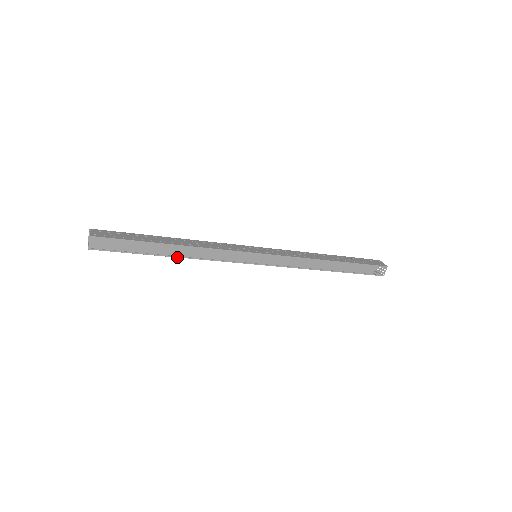
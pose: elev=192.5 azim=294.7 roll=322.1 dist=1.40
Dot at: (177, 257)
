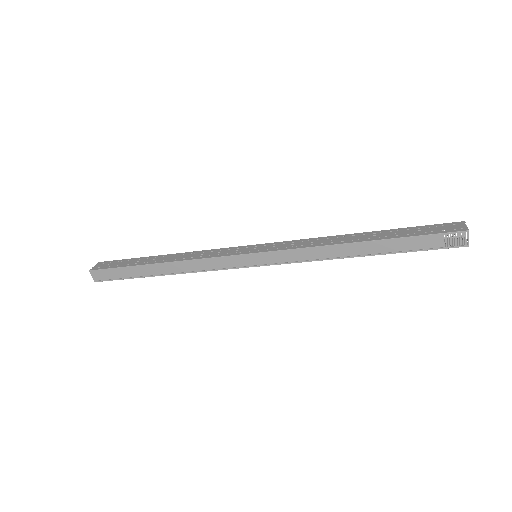
Dot at: occluded
